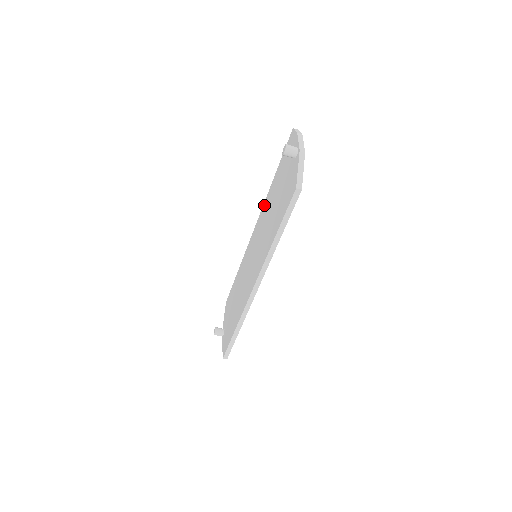
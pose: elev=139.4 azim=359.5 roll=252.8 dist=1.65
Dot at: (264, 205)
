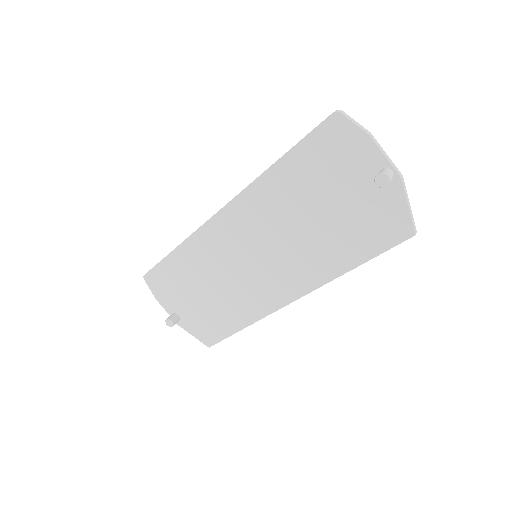
Dot at: (252, 193)
